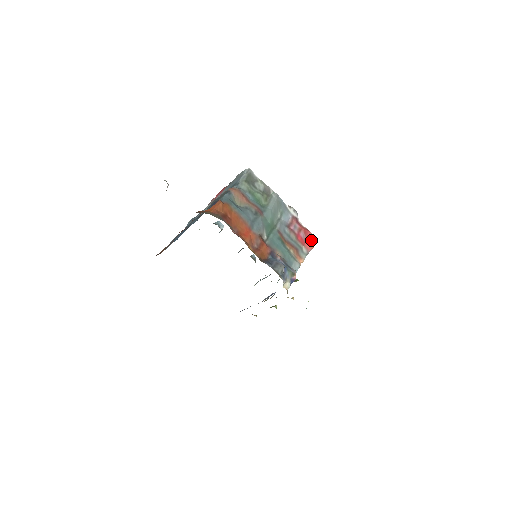
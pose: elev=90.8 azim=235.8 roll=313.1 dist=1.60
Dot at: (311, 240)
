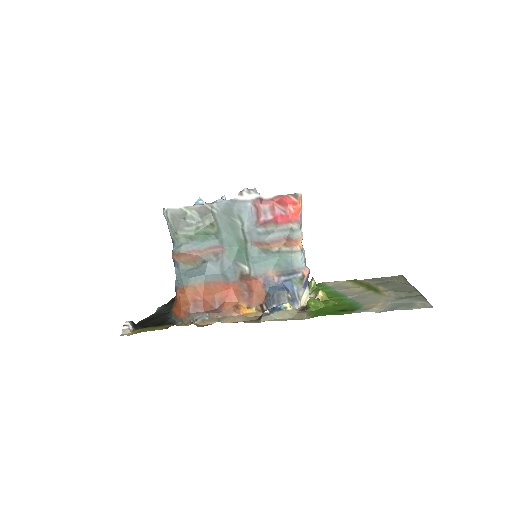
Dot at: (293, 203)
